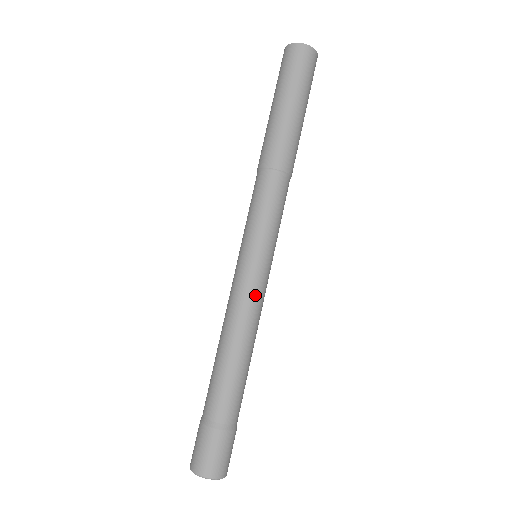
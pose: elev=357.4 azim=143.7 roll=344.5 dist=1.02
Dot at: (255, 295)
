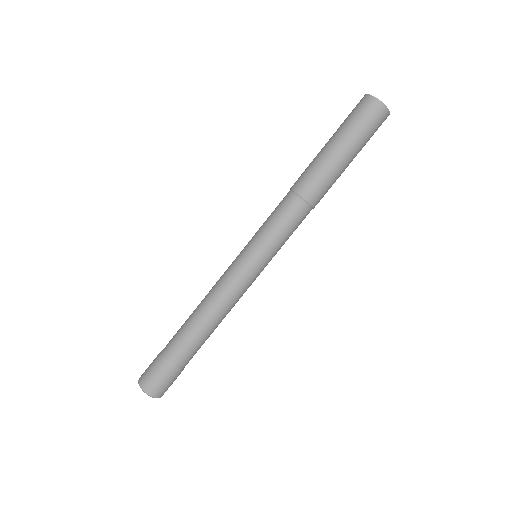
Dot at: (231, 280)
